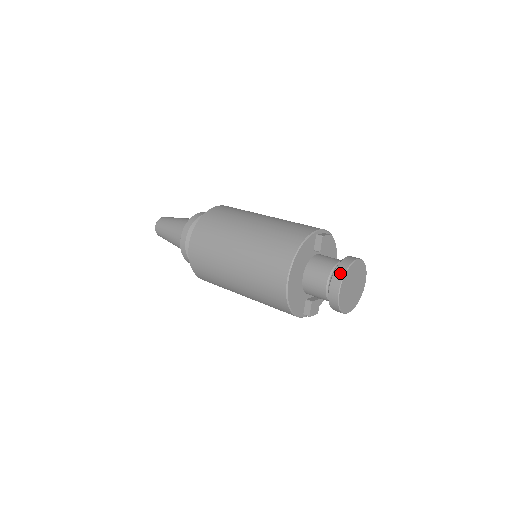
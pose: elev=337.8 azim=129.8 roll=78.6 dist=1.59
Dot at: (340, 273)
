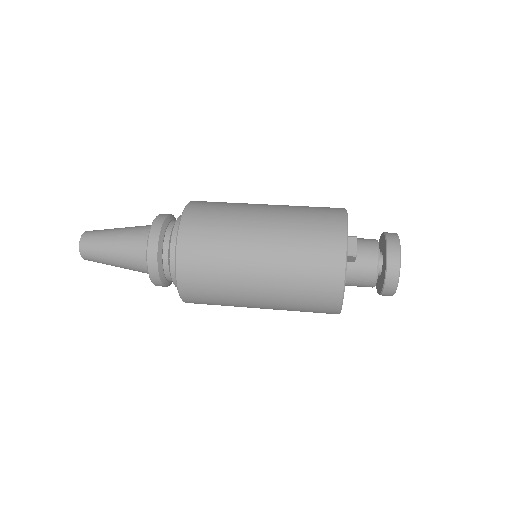
Dot at: (392, 286)
